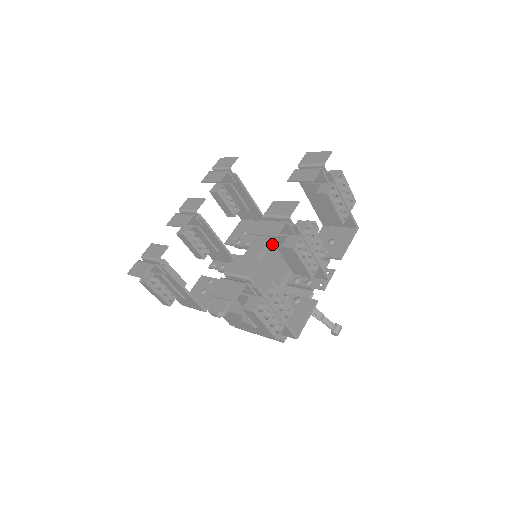
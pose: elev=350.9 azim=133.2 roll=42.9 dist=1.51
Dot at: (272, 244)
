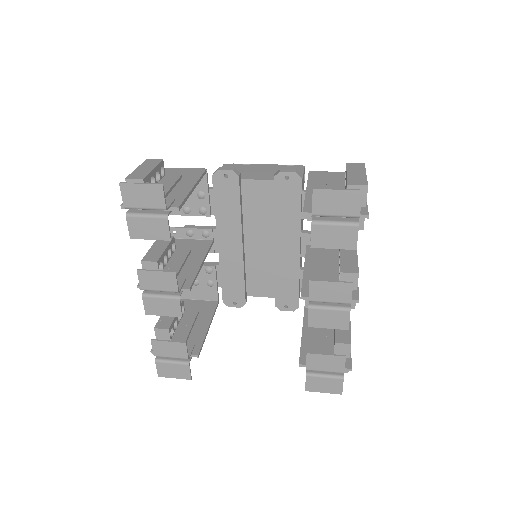
Dot at: (243, 207)
